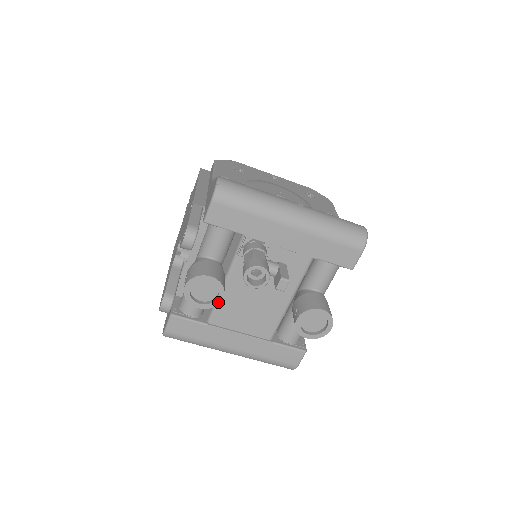
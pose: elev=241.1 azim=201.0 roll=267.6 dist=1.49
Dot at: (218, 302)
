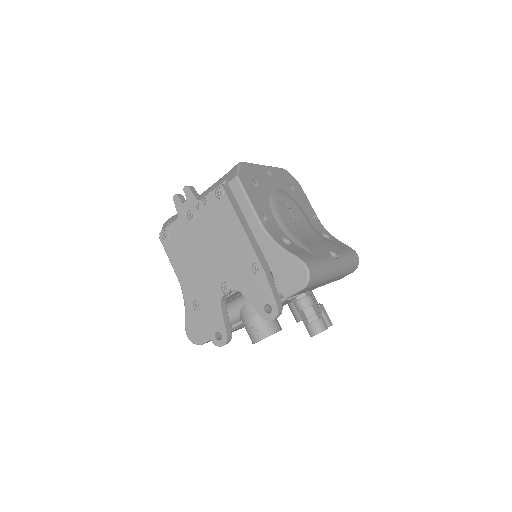
Dot at: (270, 335)
